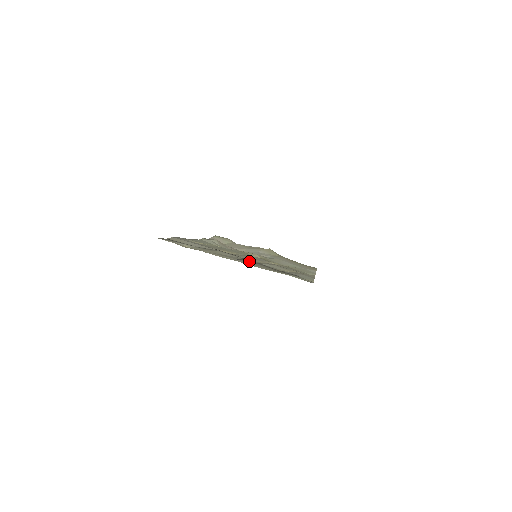
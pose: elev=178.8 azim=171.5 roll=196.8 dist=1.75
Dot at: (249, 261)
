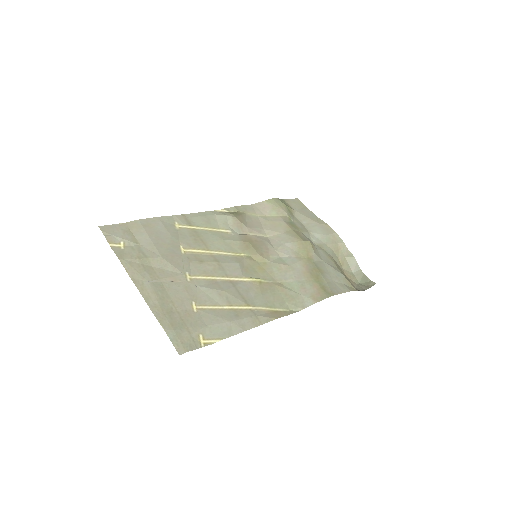
Dot at: (178, 282)
